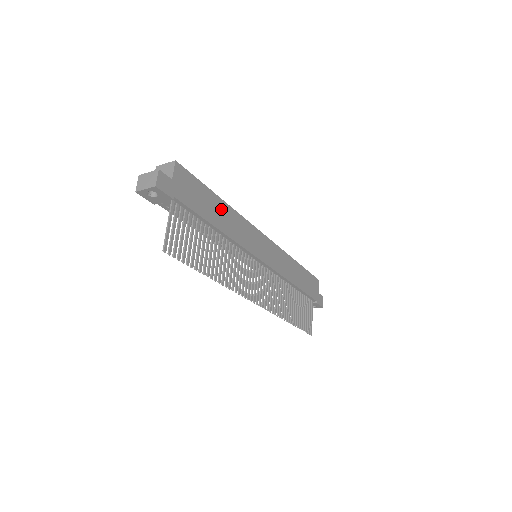
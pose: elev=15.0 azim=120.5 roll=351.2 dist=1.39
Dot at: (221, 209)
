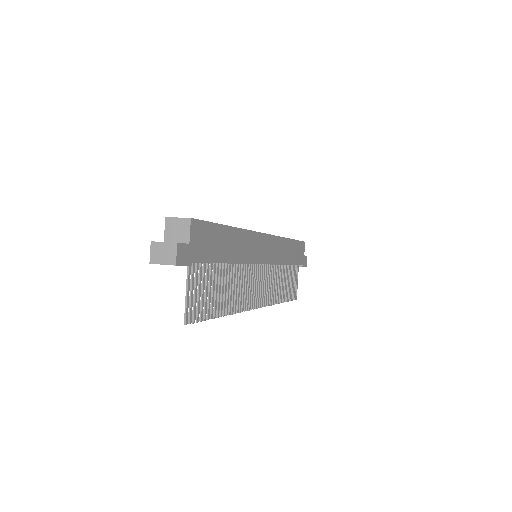
Dot at: (231, 238)
